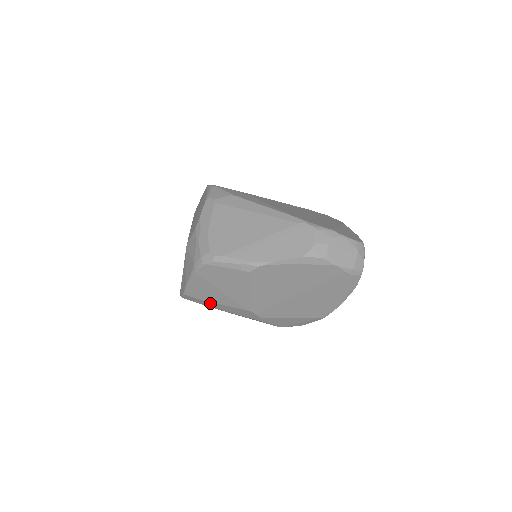
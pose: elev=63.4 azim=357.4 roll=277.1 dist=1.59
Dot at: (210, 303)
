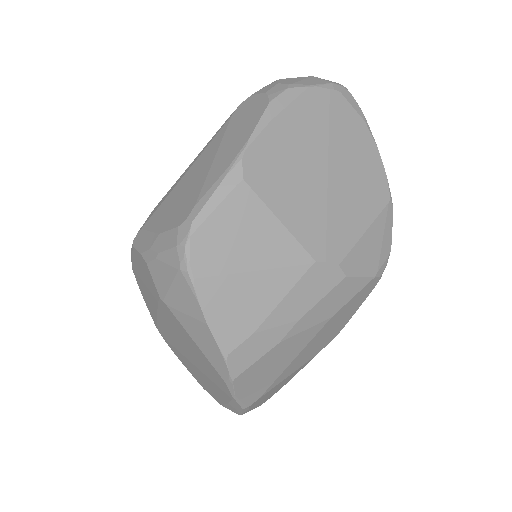
Dot at: (267, 326)
